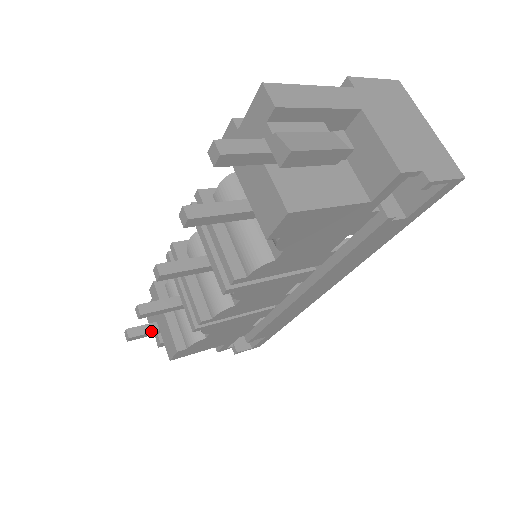
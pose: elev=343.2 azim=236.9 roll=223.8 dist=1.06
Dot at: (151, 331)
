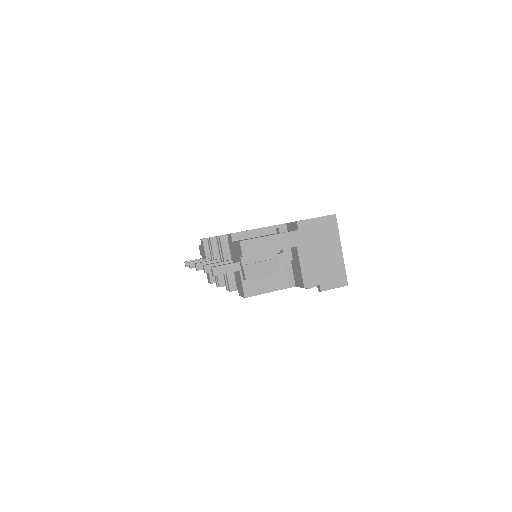
Dot at: occluded
